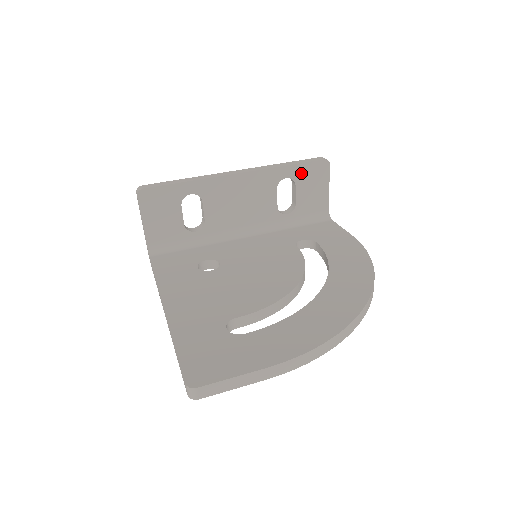
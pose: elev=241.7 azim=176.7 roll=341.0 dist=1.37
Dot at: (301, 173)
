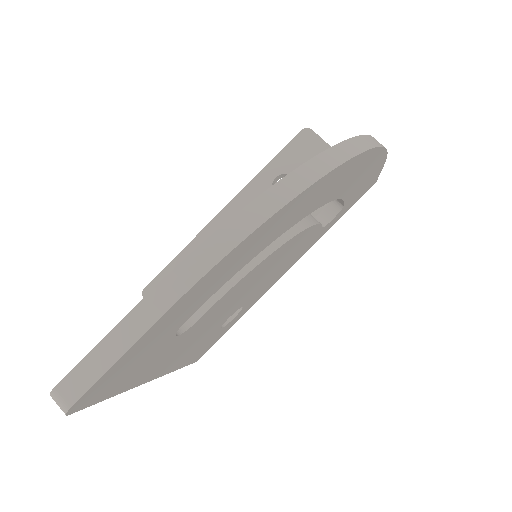
Dot at: (288, 161)
